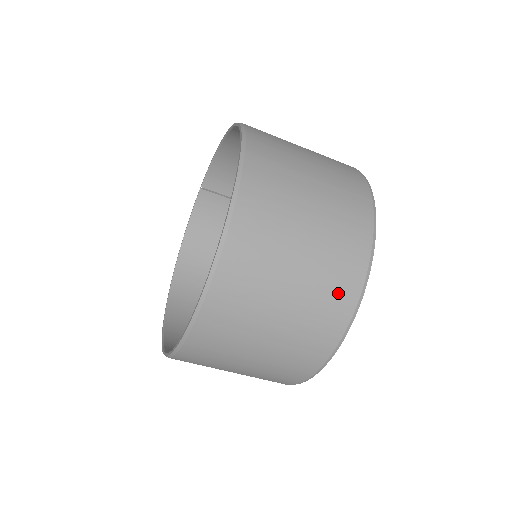
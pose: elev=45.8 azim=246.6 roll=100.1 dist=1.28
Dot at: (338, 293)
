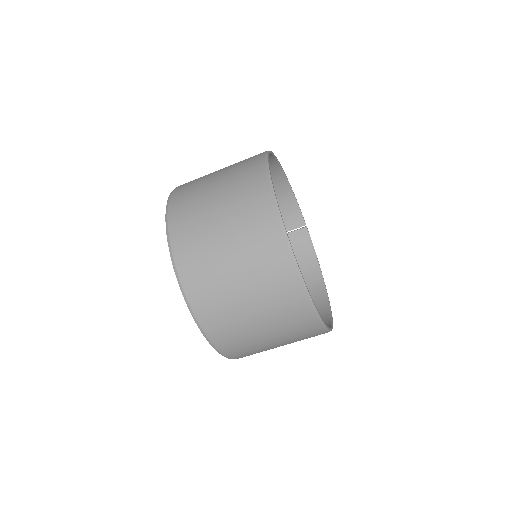
Dot at: (258, 218)
